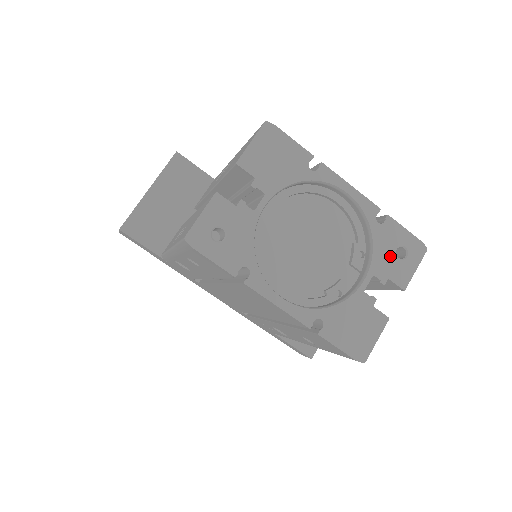
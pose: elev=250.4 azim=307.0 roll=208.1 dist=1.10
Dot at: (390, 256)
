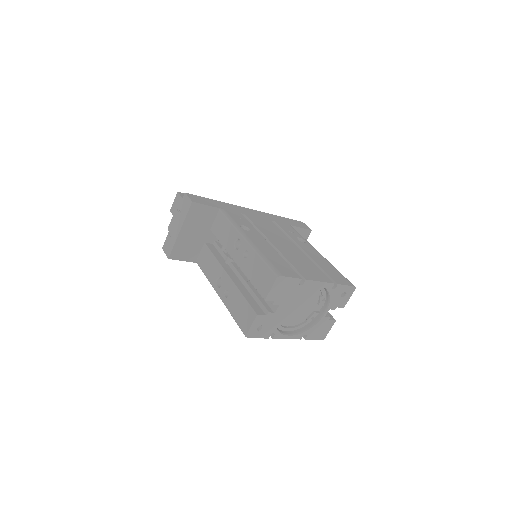
Dot at: (338, 299)
